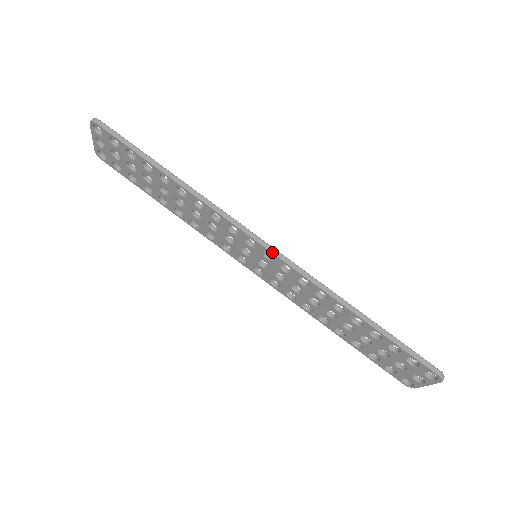
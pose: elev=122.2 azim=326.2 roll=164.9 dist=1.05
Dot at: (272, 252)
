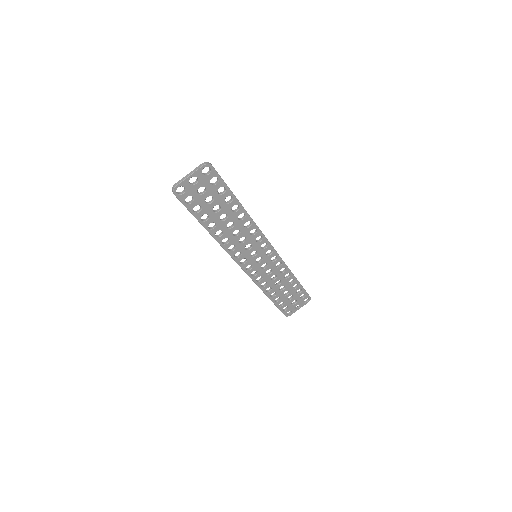
Dot at: occluded
